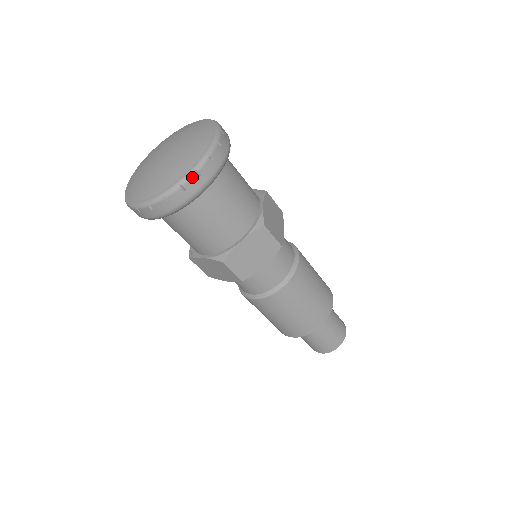
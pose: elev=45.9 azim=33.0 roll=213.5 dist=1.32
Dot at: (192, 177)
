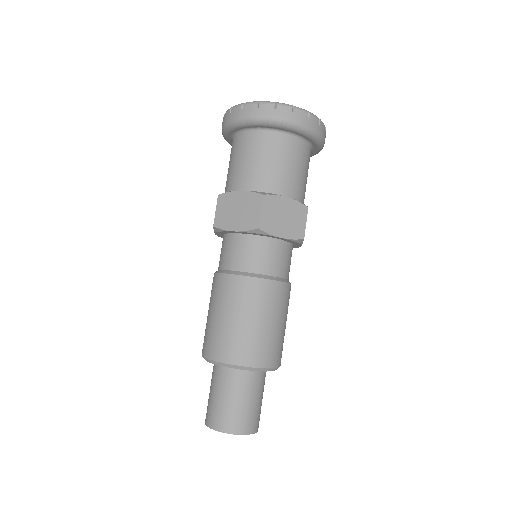
Dot at: (253, 104)
